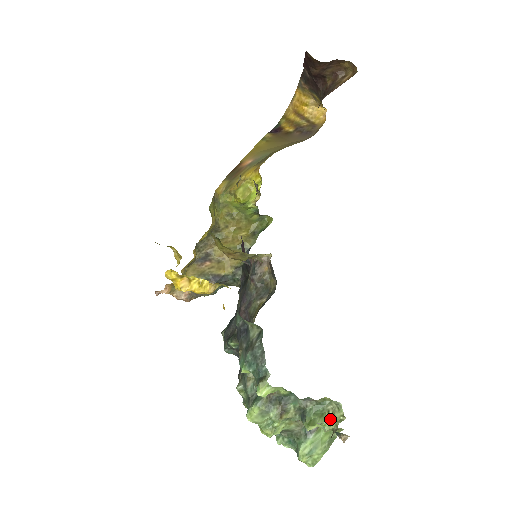
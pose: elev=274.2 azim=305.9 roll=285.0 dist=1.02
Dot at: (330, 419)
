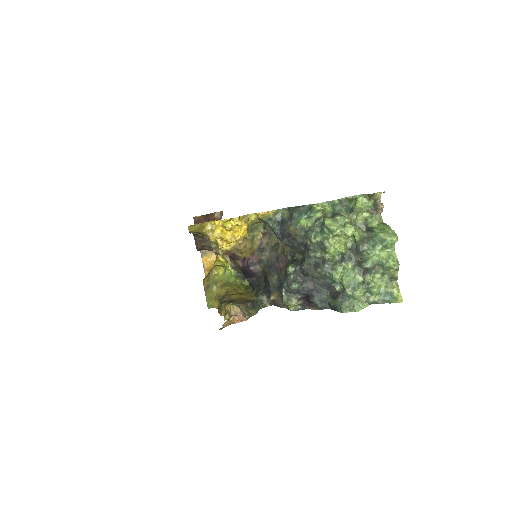
Dot at: (360, 196)
